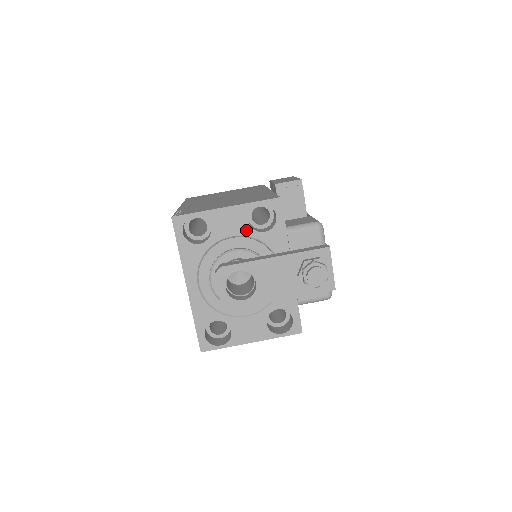
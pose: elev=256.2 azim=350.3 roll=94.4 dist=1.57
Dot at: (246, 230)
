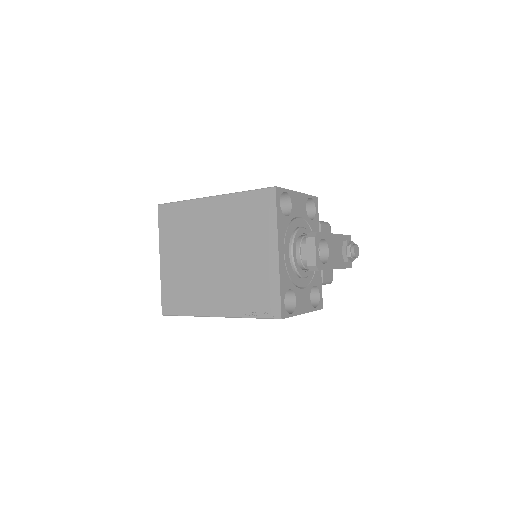
Dot at: (305, 215)
